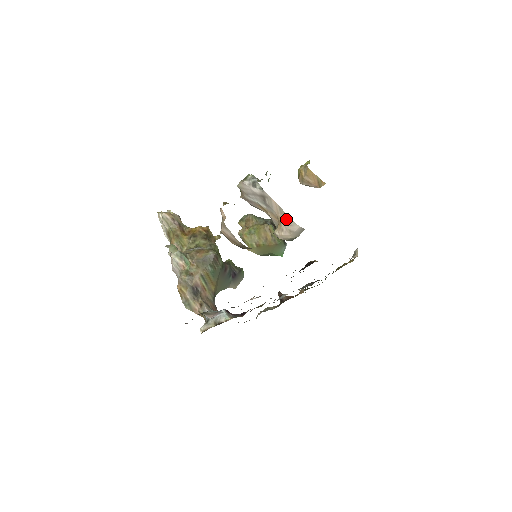
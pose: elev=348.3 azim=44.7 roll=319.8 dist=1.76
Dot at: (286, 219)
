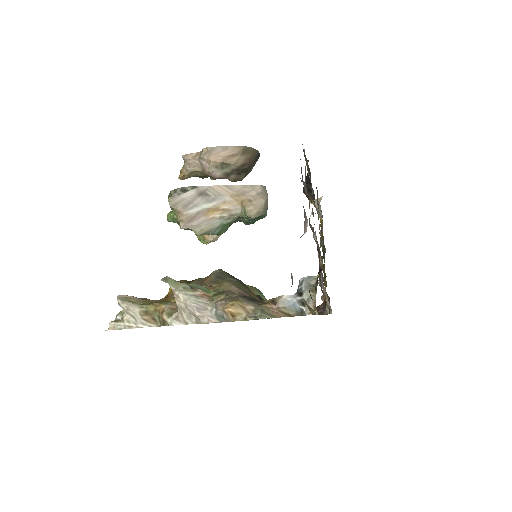
Dot at: (242, 190)
